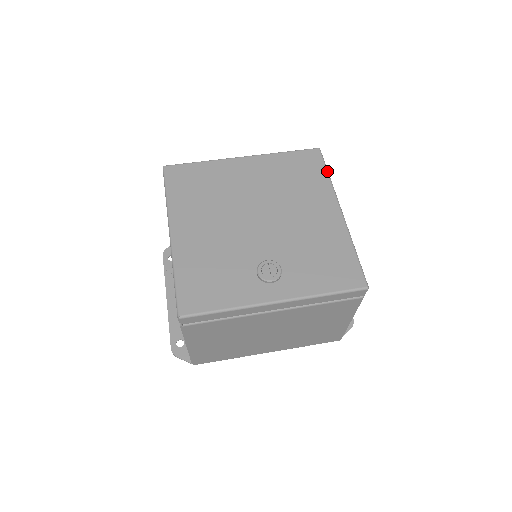
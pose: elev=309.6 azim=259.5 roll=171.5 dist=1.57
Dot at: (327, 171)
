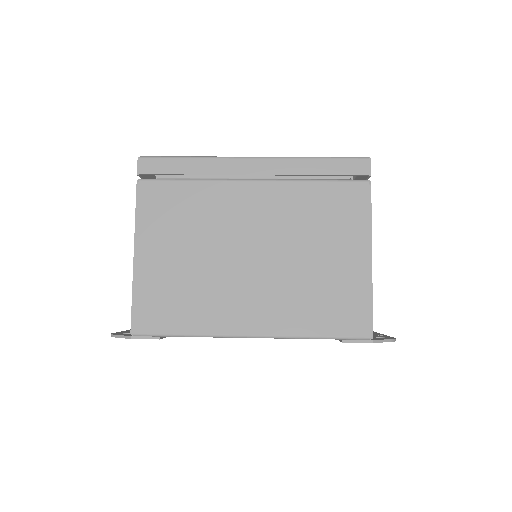
Dot at: occluded
